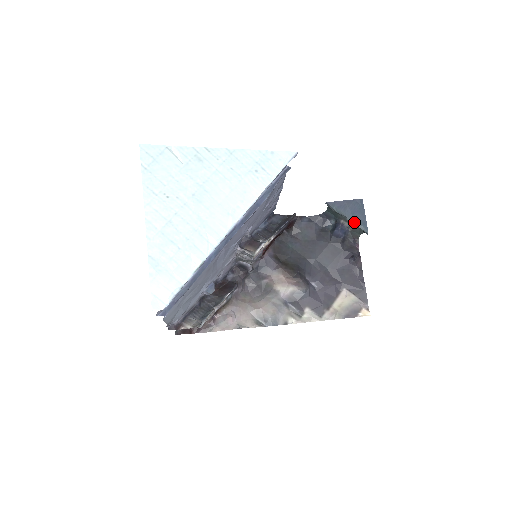
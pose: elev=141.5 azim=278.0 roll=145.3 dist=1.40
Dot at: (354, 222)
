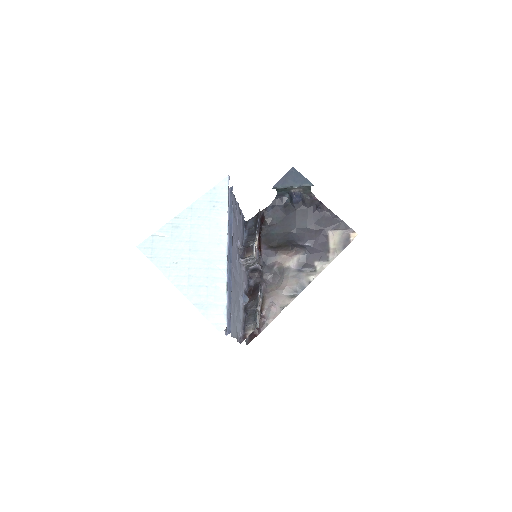
Dot at: (299, 185)
